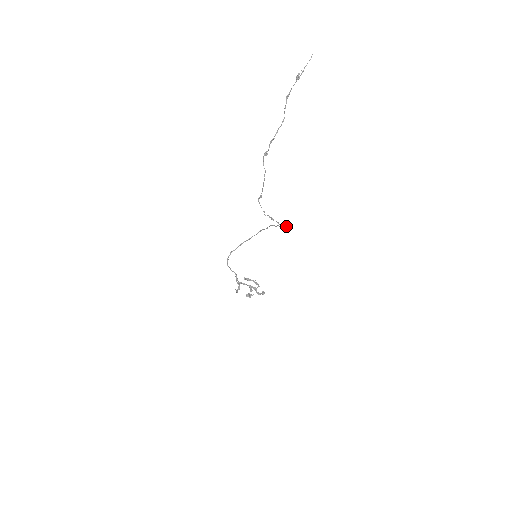
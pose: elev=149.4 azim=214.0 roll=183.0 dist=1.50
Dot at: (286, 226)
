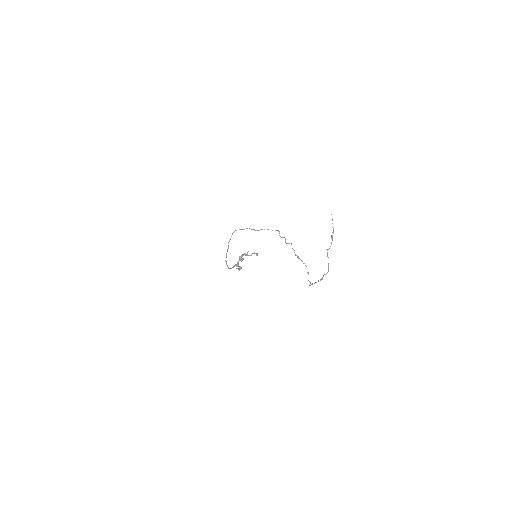
Dot at: occluded
